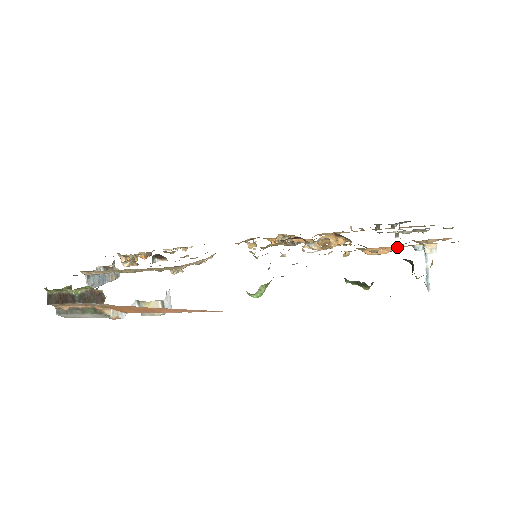
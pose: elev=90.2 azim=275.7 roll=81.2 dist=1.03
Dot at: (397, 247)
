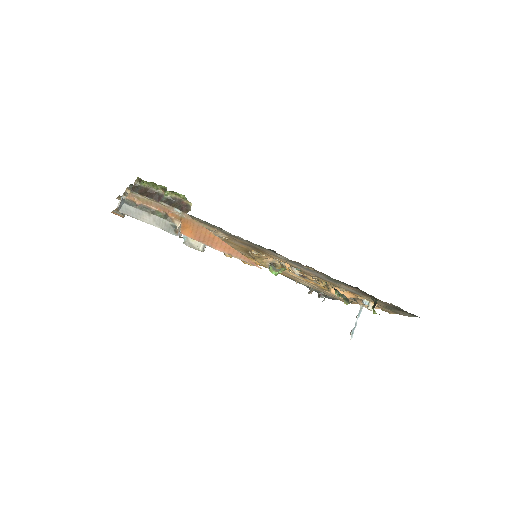
Dot at: (351, 297)
